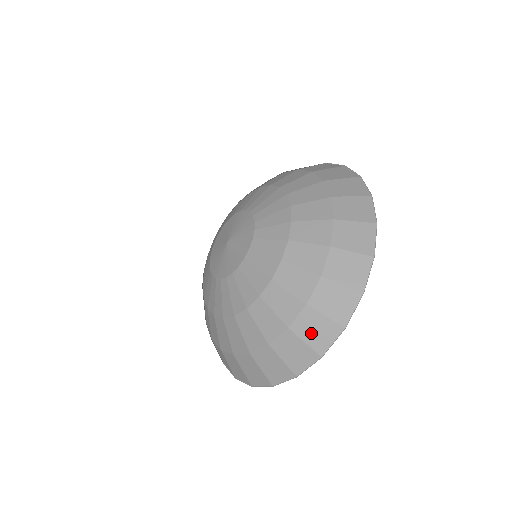
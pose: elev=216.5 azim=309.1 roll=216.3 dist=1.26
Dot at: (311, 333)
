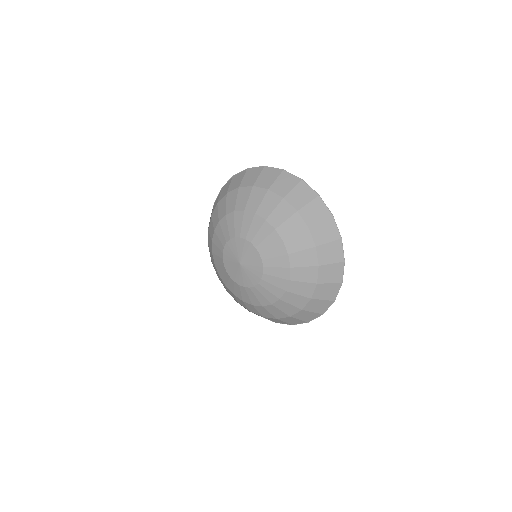
Dot at: (325, 294)
